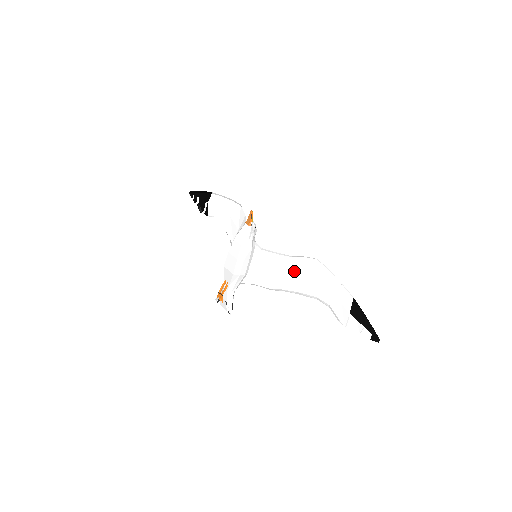
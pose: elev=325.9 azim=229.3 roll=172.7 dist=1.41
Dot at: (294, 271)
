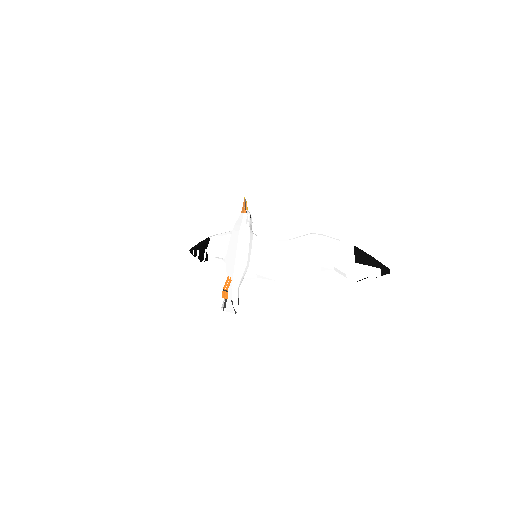
Dot at: (294, 252)
